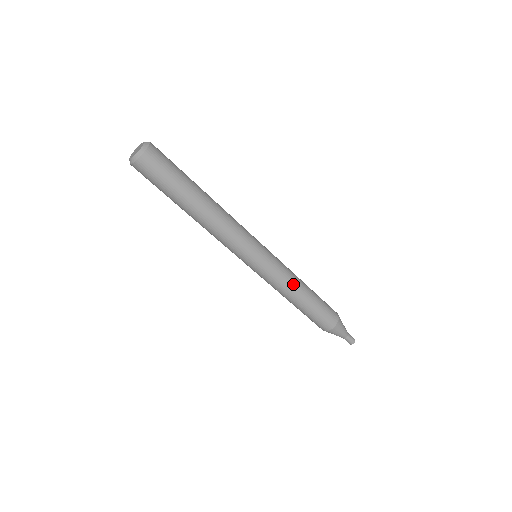
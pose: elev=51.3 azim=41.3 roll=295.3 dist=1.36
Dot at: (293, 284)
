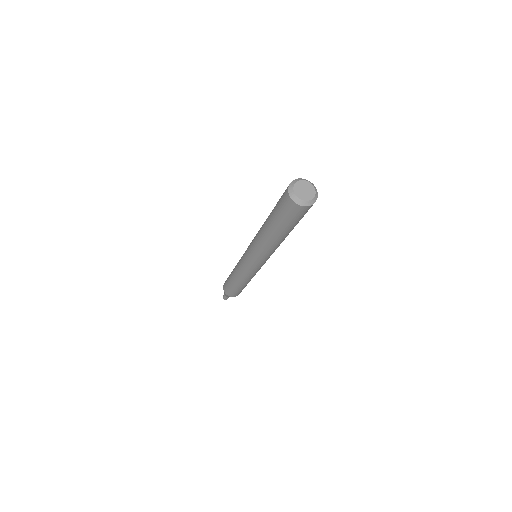
Dot at: (245, 279)
